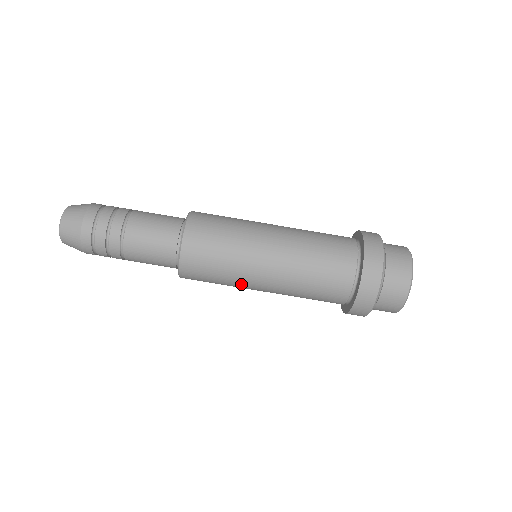
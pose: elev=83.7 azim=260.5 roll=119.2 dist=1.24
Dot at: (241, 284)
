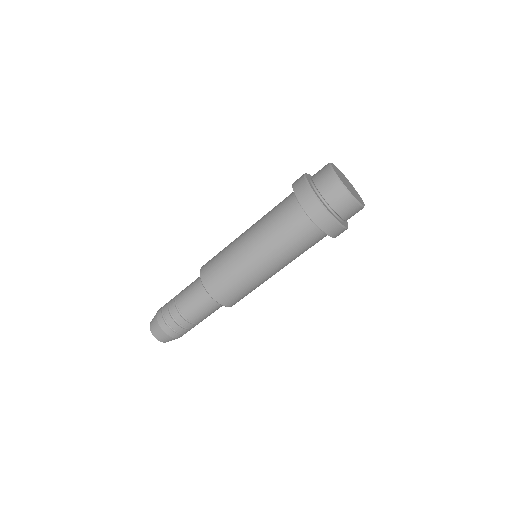
Dot at: occluded
